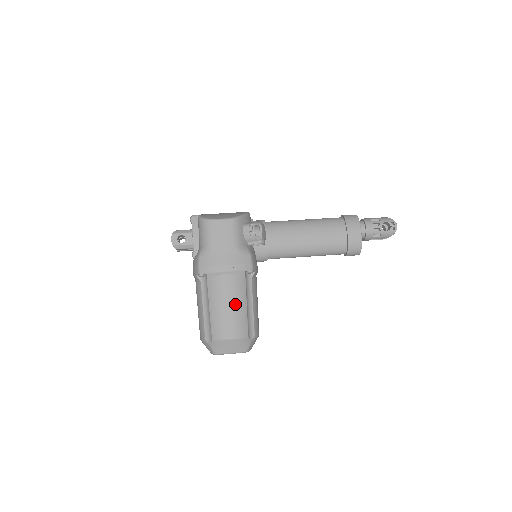
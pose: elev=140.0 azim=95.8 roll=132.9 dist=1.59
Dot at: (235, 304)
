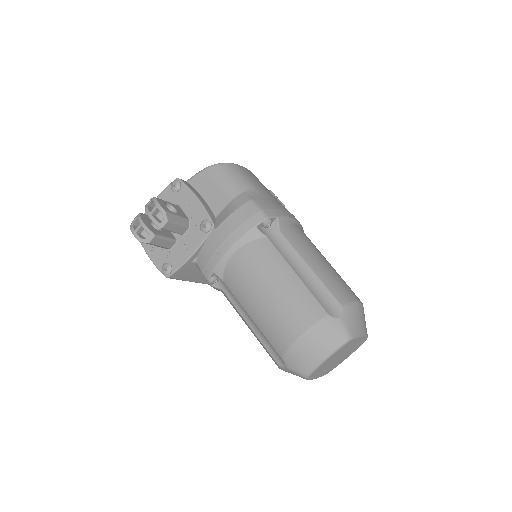
Dot at: (327, 261)
